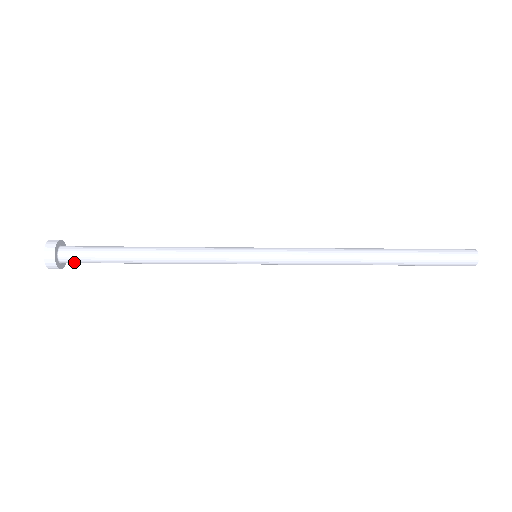
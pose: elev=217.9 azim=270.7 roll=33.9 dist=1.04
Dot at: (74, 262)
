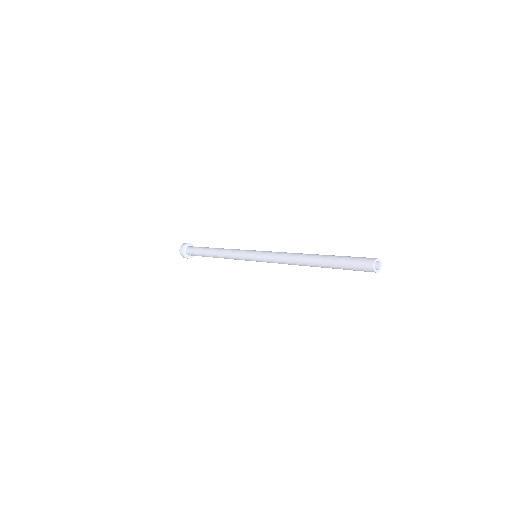
Dot at: occluded
